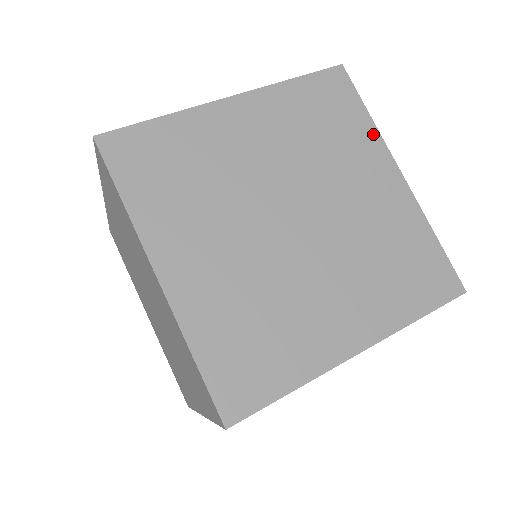
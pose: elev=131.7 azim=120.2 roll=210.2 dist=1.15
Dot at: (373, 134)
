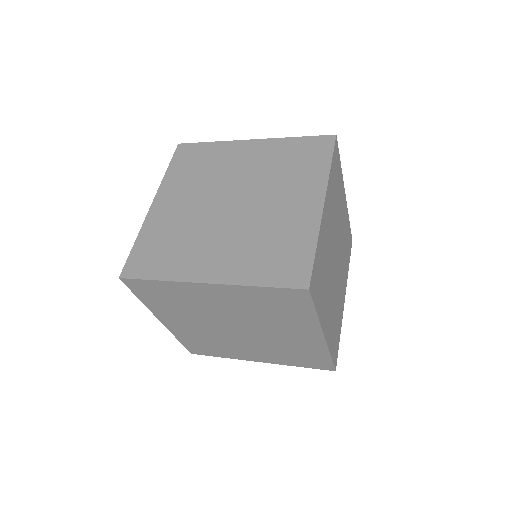
Dot at: (323, 176)
